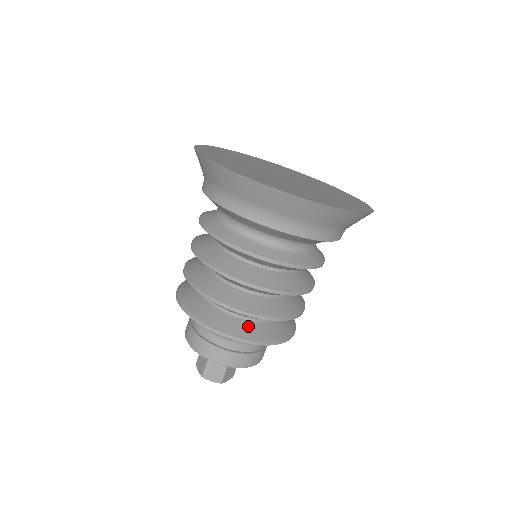
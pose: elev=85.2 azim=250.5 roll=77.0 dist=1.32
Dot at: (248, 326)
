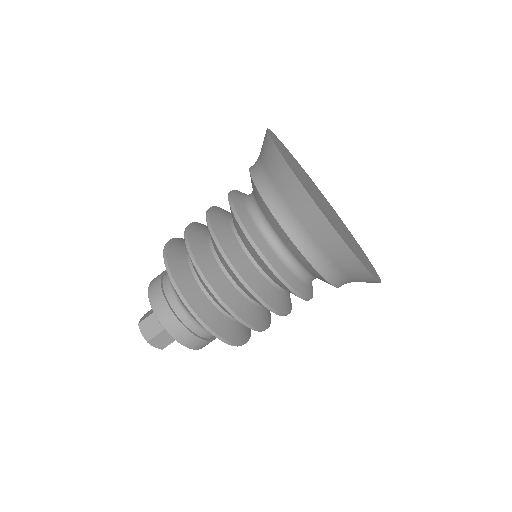
Dot at: (199, 296)
